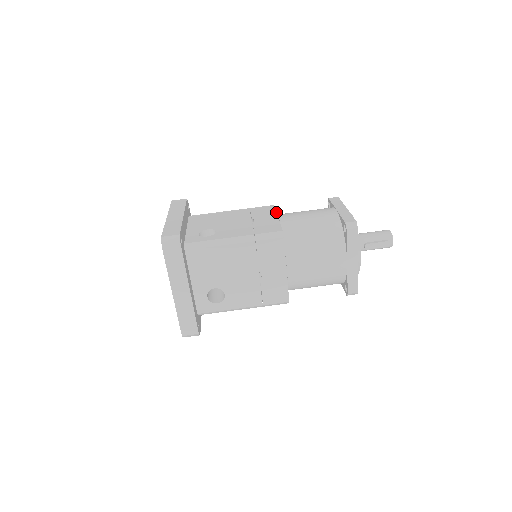
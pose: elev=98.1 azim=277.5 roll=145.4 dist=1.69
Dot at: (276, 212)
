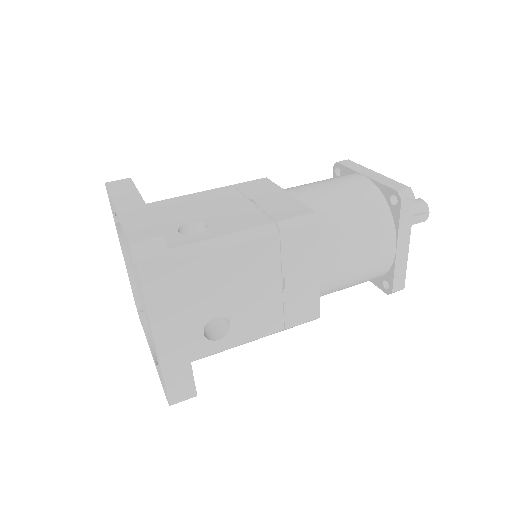
Dot at: (279, 186)
